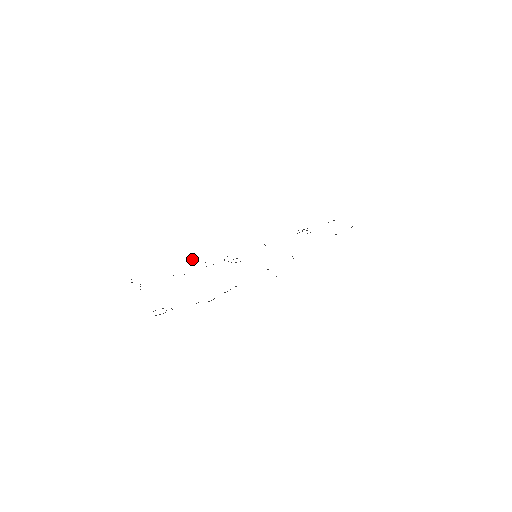
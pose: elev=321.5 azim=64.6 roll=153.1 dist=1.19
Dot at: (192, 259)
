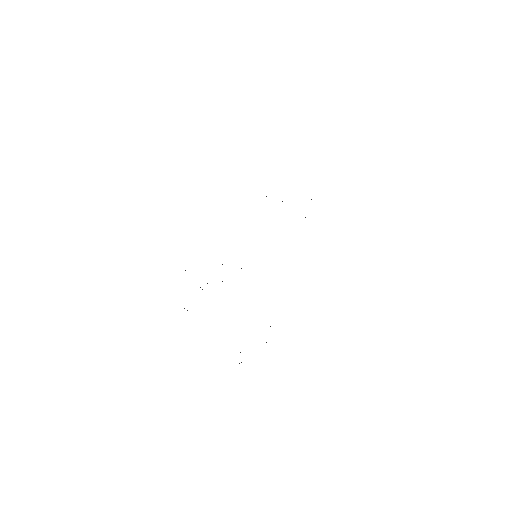
Dot at: occluded
